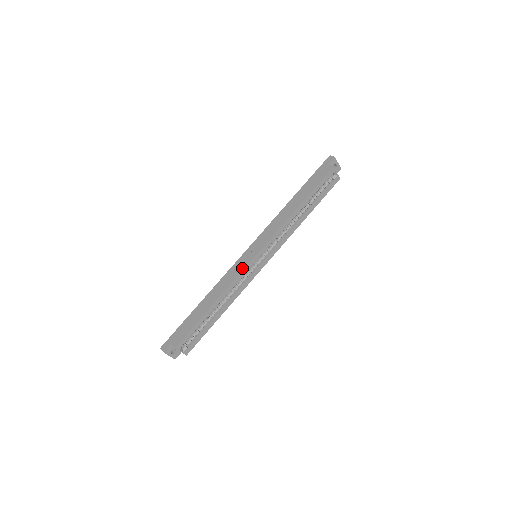
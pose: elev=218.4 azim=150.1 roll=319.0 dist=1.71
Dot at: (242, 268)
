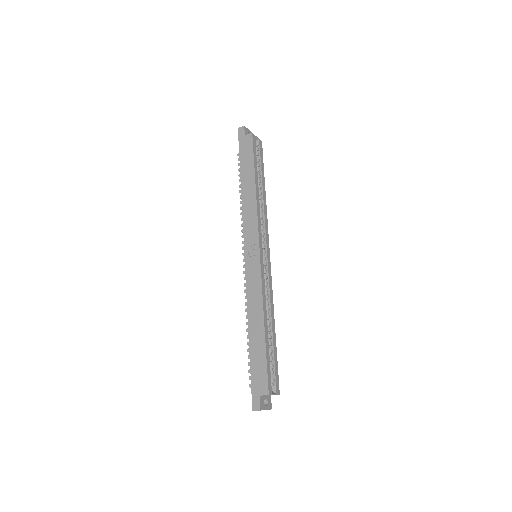
Dot at: (258, 273)
